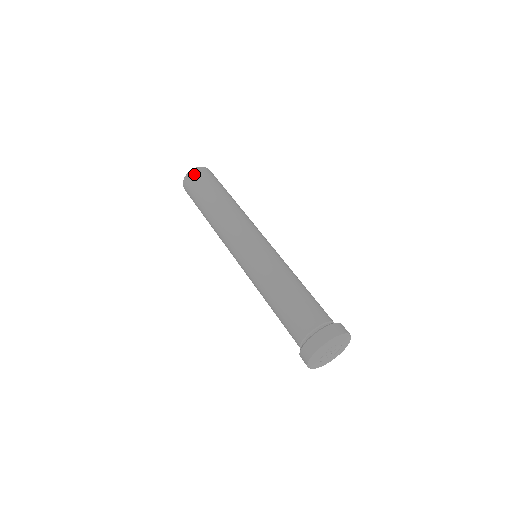
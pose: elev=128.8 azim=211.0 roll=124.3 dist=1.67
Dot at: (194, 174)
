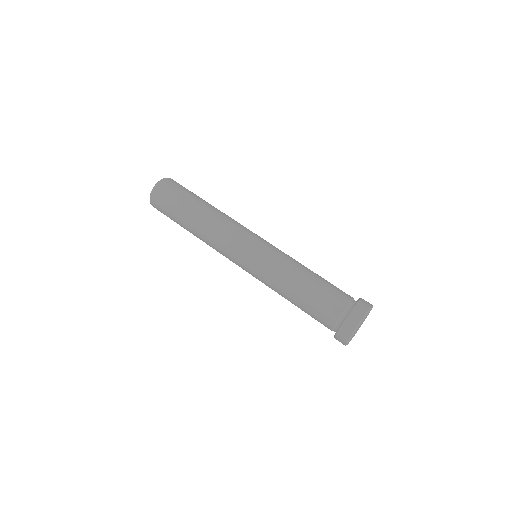
Dot at: (164, 186)
